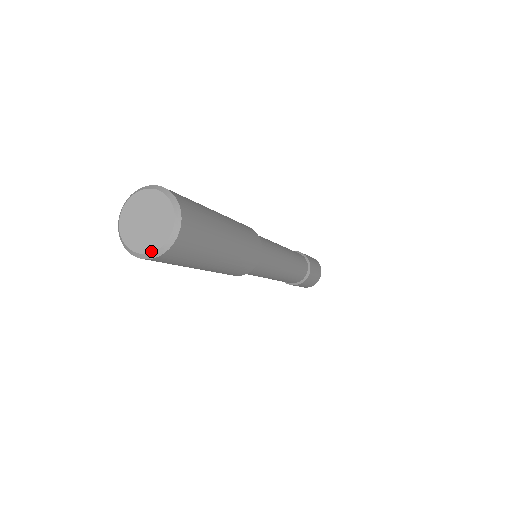
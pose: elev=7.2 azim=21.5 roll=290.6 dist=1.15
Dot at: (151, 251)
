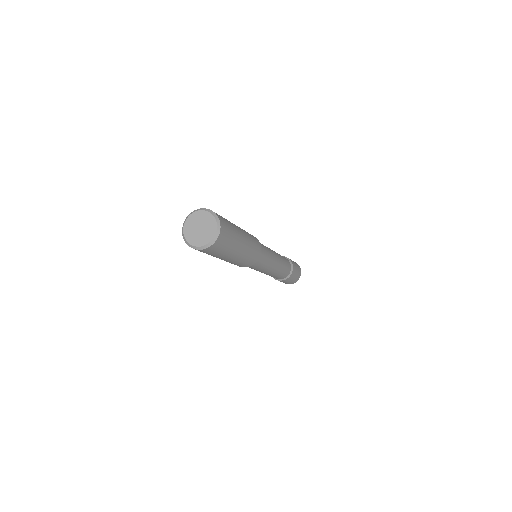
Dot at: (191, 243)
